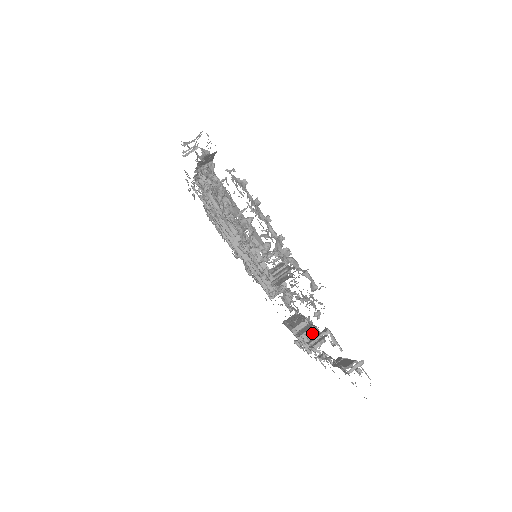
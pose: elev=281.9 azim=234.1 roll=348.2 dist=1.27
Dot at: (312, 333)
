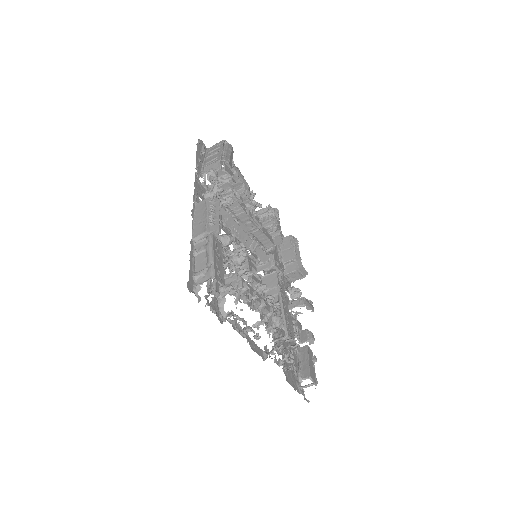
Dot at: (294, 289)
